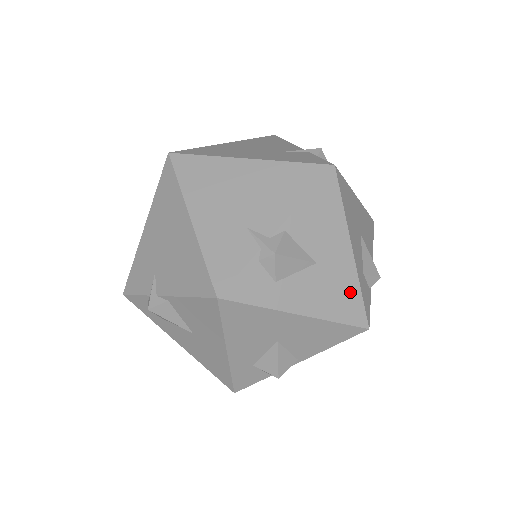
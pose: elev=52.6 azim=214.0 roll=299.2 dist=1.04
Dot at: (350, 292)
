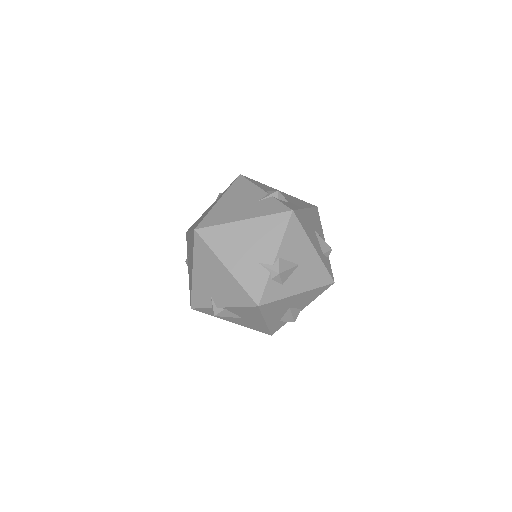
Dot at: (320, 270)
